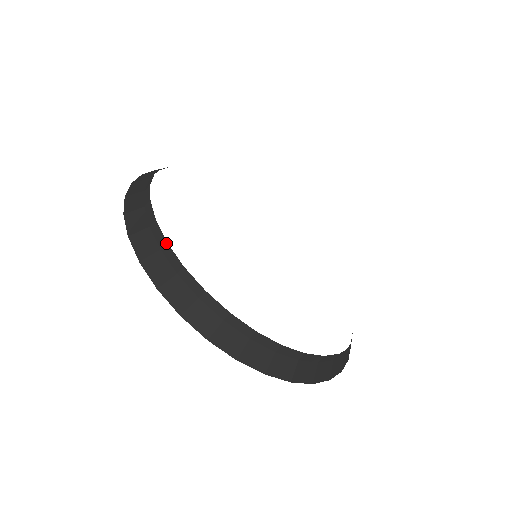
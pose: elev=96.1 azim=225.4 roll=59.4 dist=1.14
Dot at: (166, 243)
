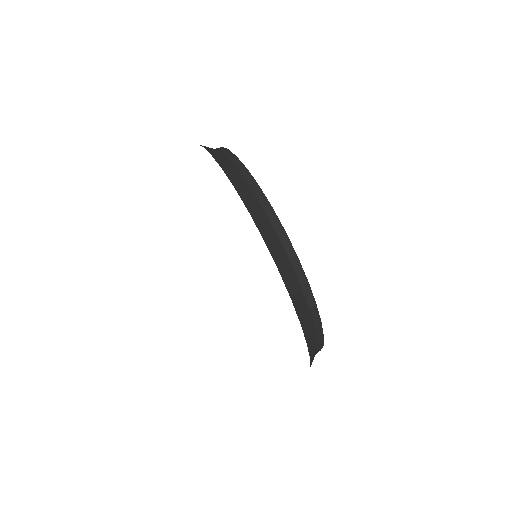
Dot at: (308, 283)
